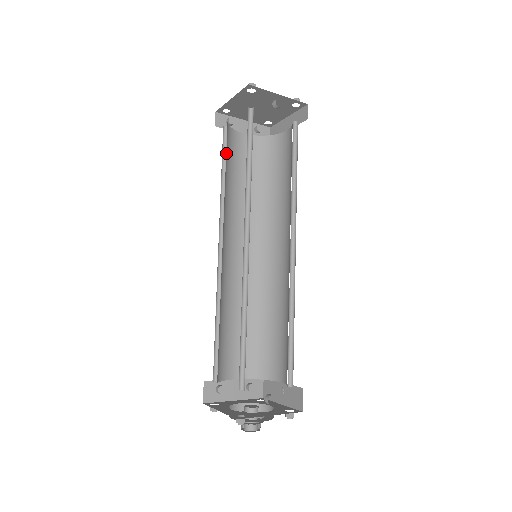
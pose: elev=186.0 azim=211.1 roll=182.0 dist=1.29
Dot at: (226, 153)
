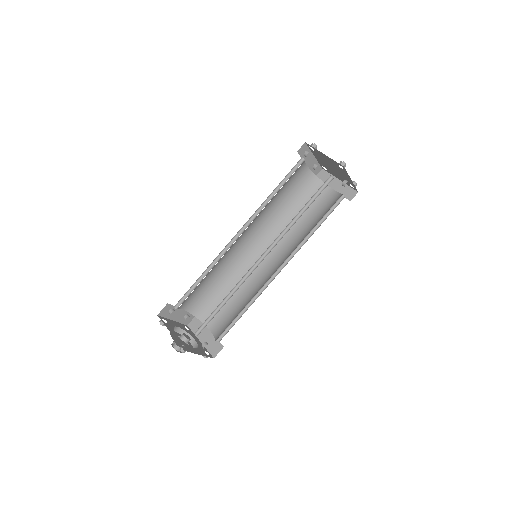
Dot at: occluded
